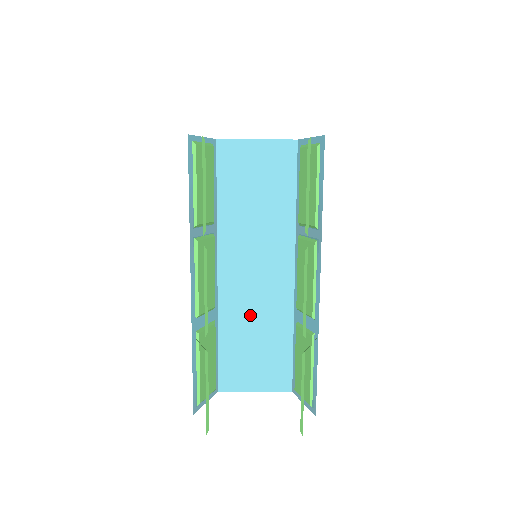
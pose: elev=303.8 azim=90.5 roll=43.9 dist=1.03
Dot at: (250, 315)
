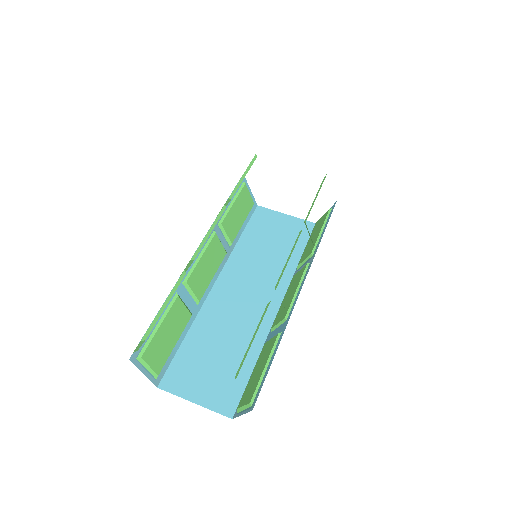
Dot at: (225, 326)
